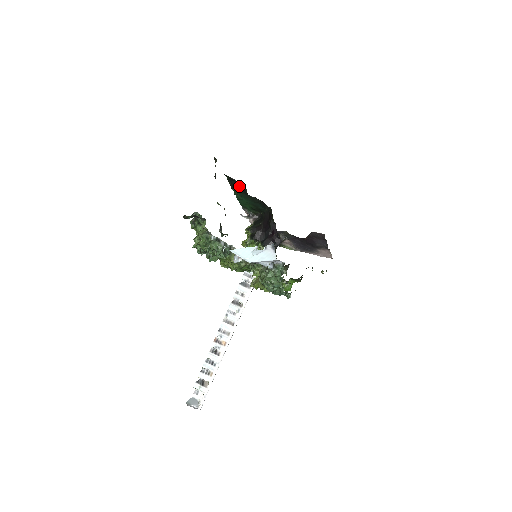
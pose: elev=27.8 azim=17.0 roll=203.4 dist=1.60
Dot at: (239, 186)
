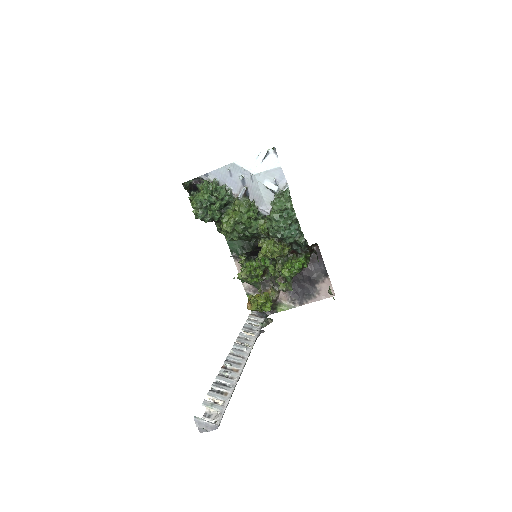
Dot at: occluded
